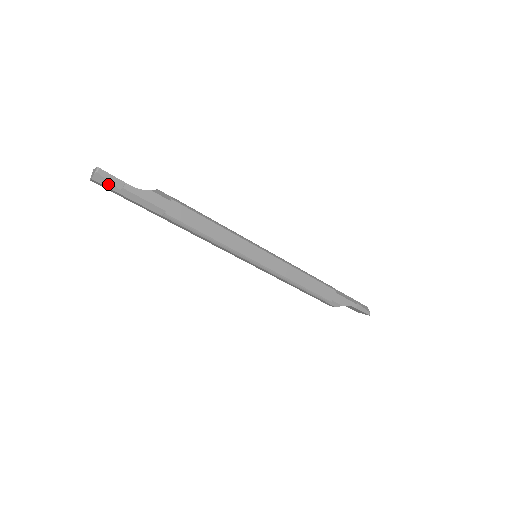
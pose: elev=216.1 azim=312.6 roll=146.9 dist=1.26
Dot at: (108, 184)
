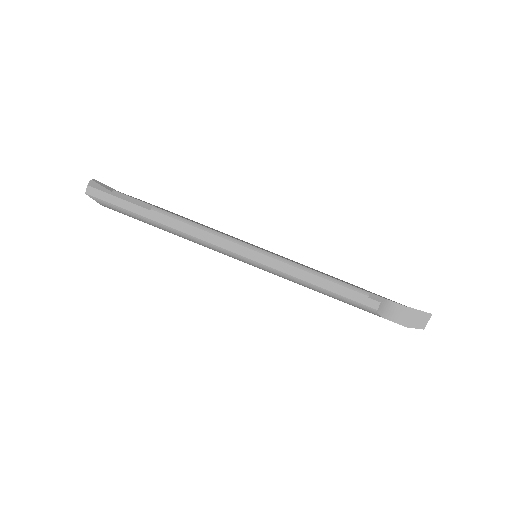
Dot at: (101, 188)
